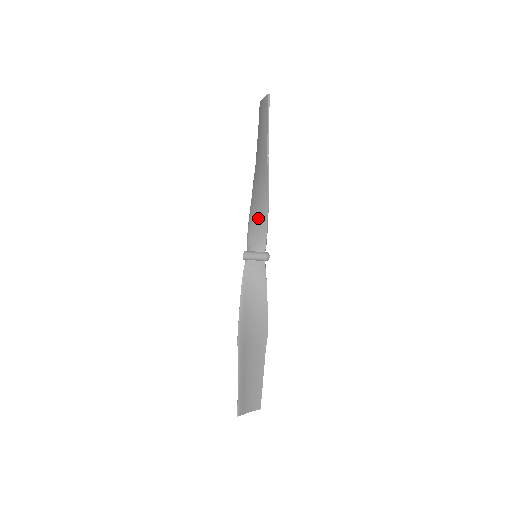
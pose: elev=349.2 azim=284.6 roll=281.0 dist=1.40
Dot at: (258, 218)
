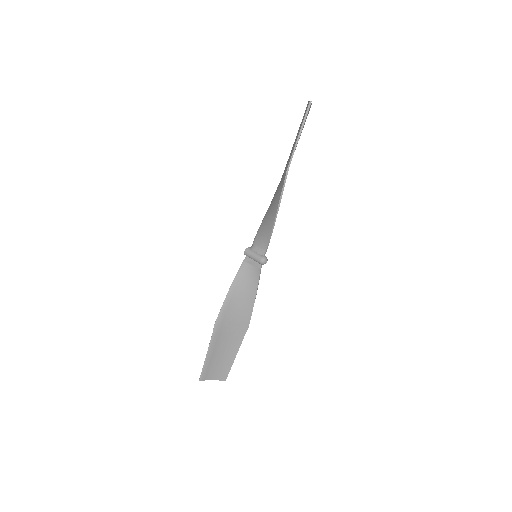
Dot at: (267, 222)
